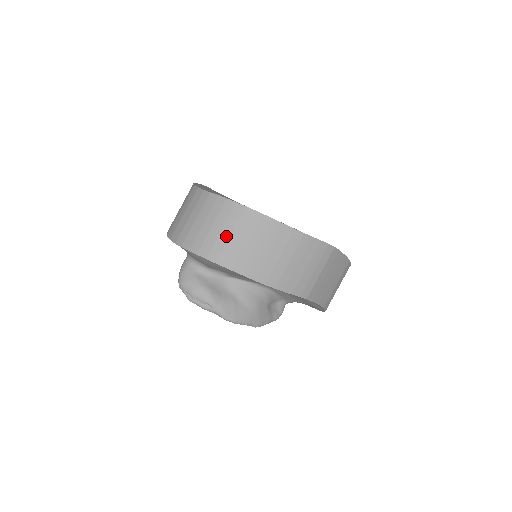
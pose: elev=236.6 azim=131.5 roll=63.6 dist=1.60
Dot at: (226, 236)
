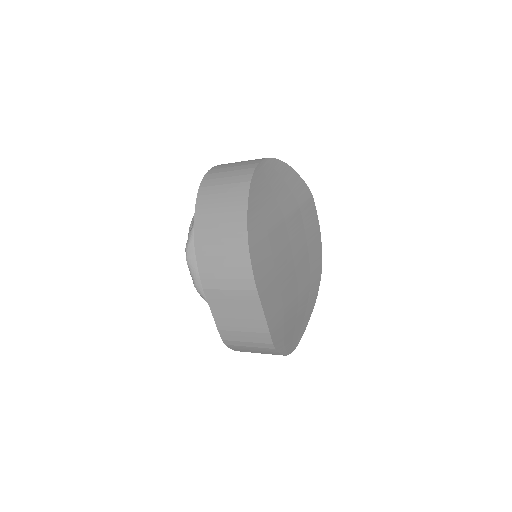
Dot at: (222, 182)
